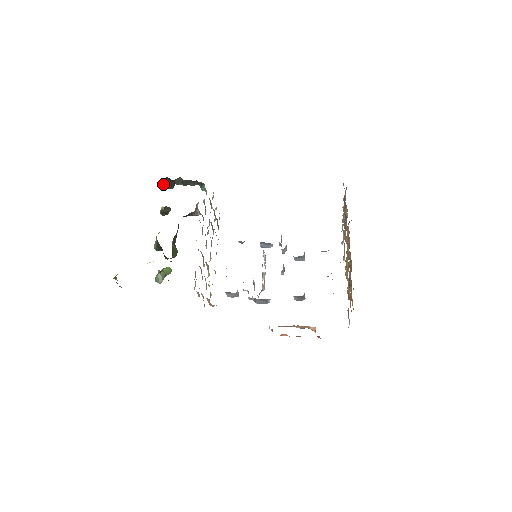
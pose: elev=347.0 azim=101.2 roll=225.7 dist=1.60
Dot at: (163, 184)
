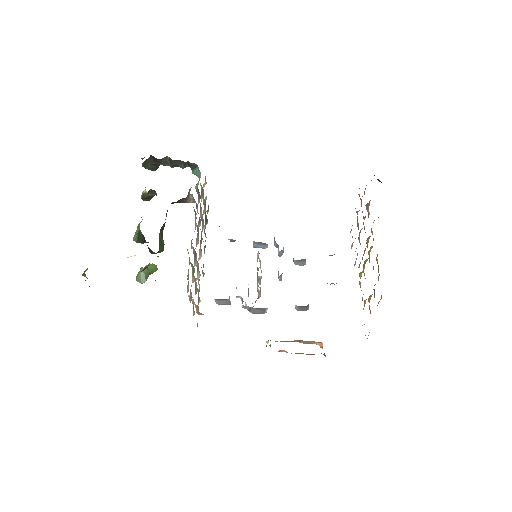
Dot at: (145, 164)
